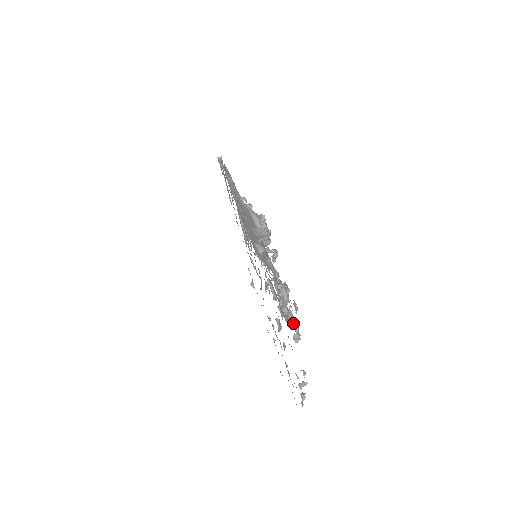
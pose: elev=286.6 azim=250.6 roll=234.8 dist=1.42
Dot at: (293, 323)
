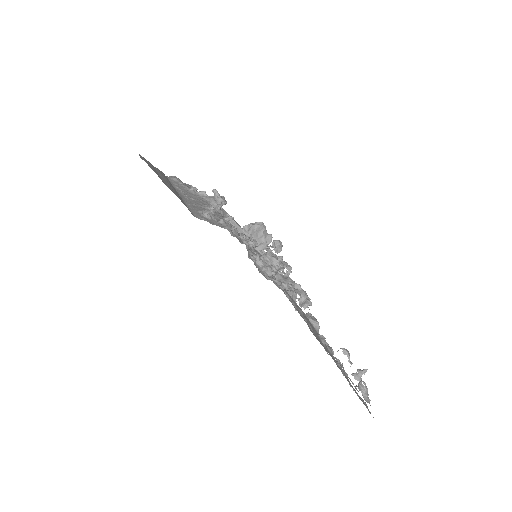
Dot at: (293, 287)
